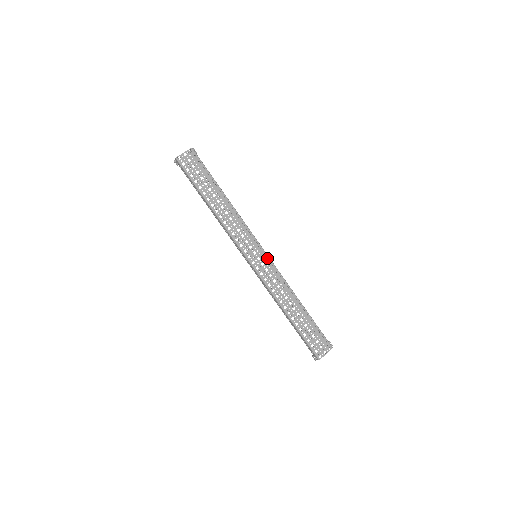
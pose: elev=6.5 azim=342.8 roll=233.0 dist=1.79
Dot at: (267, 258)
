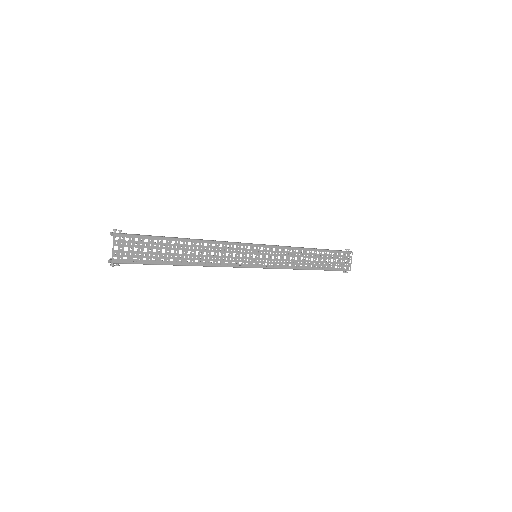
Dot at: (266, 248)
